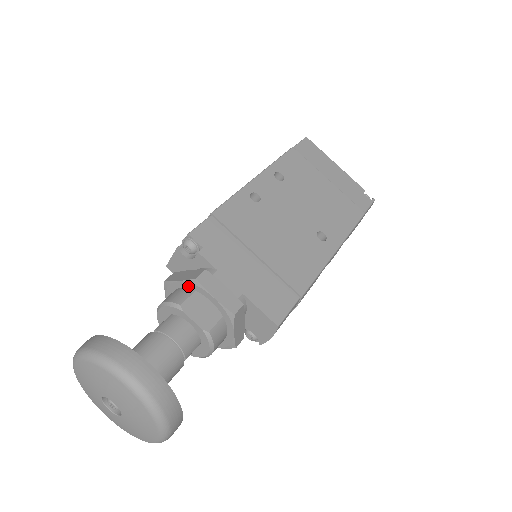
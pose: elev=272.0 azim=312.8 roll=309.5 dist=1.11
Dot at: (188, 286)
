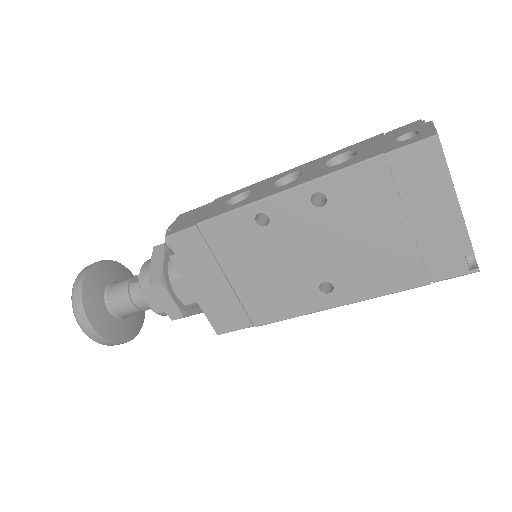
Dot at: occluded
